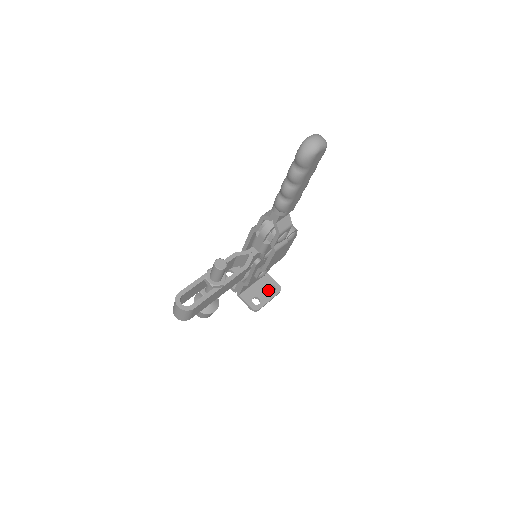
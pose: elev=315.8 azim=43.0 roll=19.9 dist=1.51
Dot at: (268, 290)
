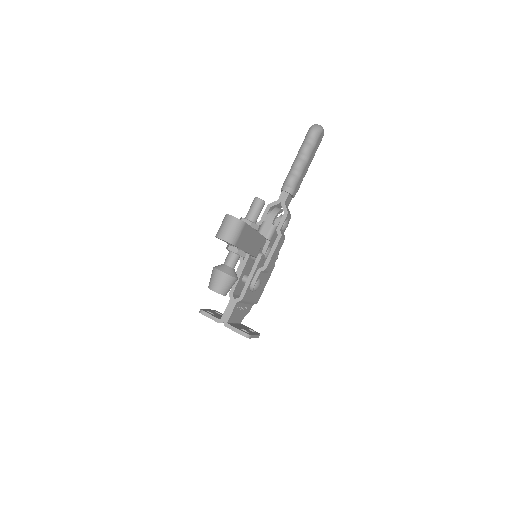
Dot at: occluded
